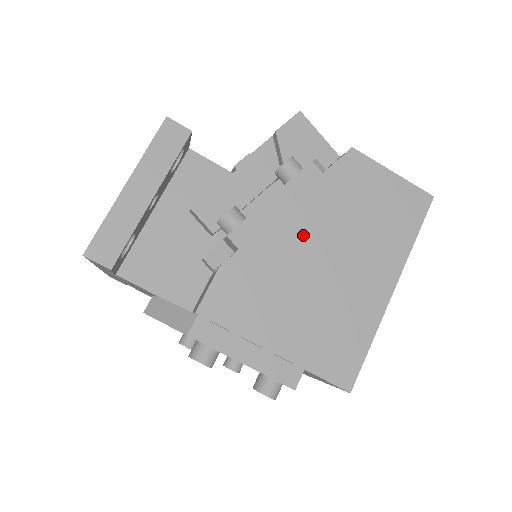
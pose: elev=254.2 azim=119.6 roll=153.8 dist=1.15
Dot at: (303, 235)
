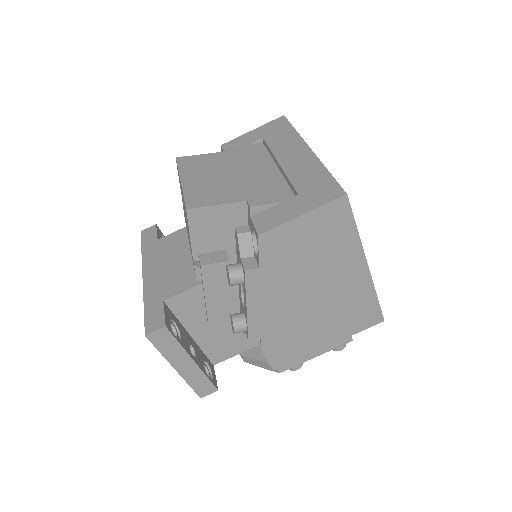
Dot at: (285, 302)
